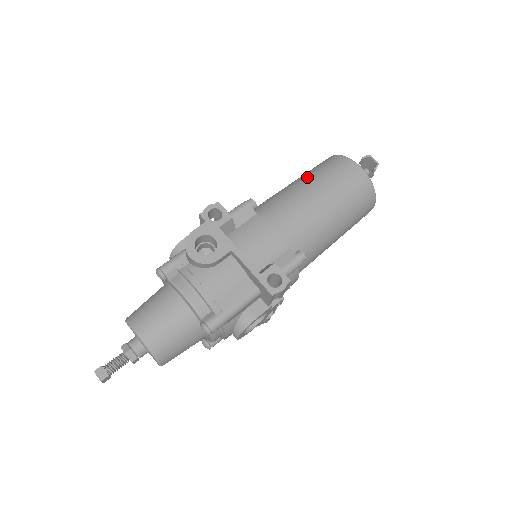
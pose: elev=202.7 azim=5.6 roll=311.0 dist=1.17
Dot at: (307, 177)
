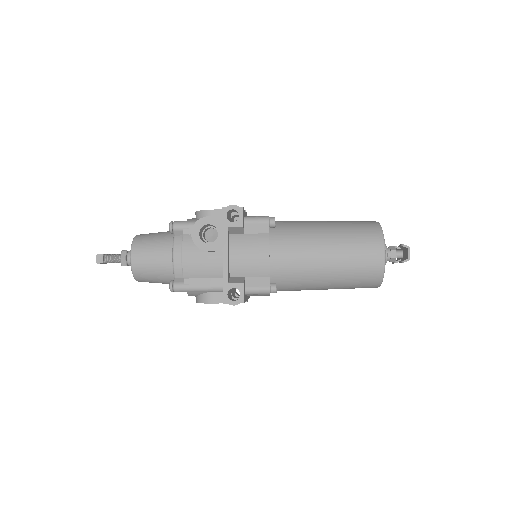
Dot at: (337, 230)
